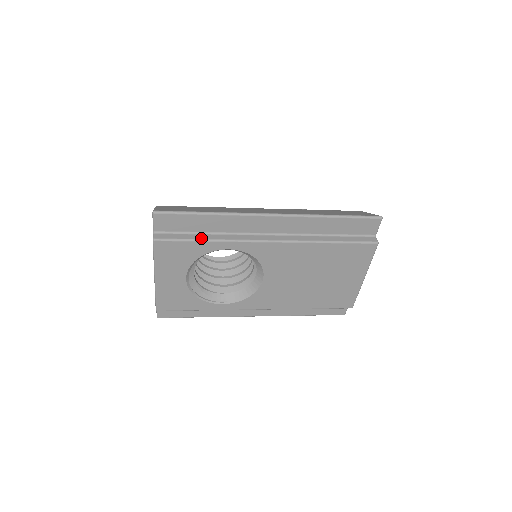
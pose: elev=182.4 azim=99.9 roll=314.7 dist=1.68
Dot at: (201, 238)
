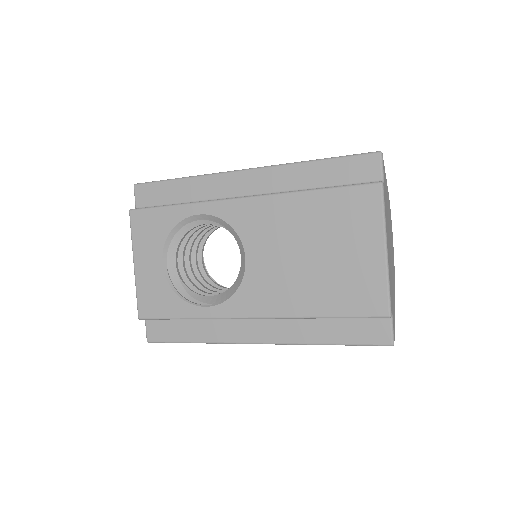
Dot at: (172, 204)
